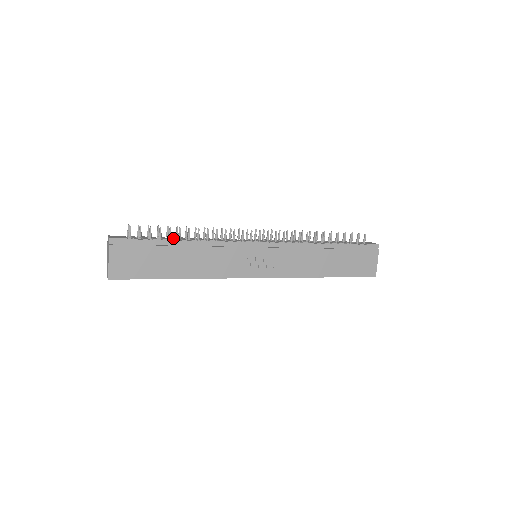
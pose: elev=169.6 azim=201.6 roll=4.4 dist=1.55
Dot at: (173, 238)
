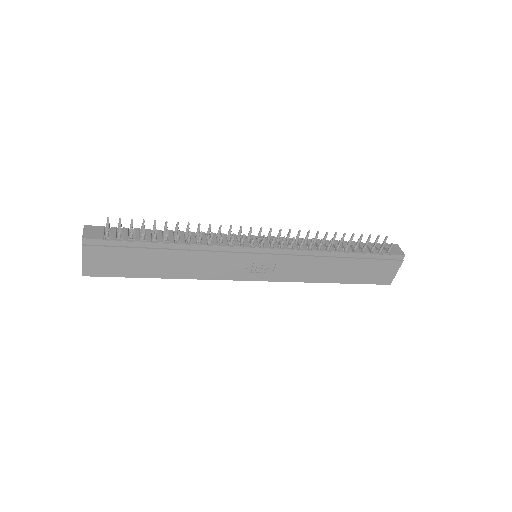
Dot at: (159, 237)
